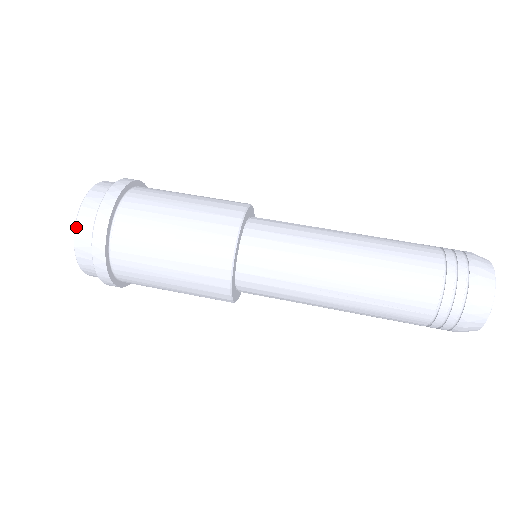
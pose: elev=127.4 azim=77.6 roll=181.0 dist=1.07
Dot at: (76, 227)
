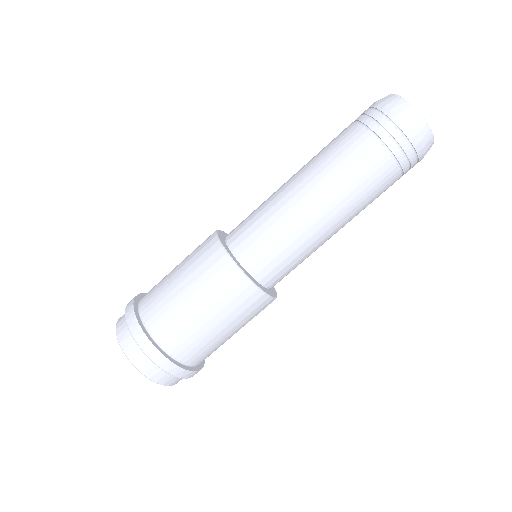
Dot at: occluded
